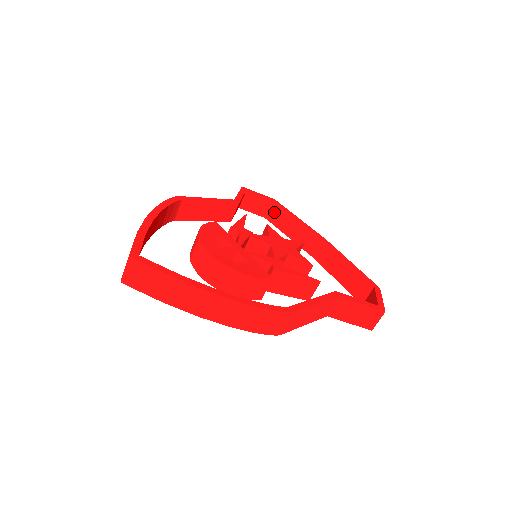
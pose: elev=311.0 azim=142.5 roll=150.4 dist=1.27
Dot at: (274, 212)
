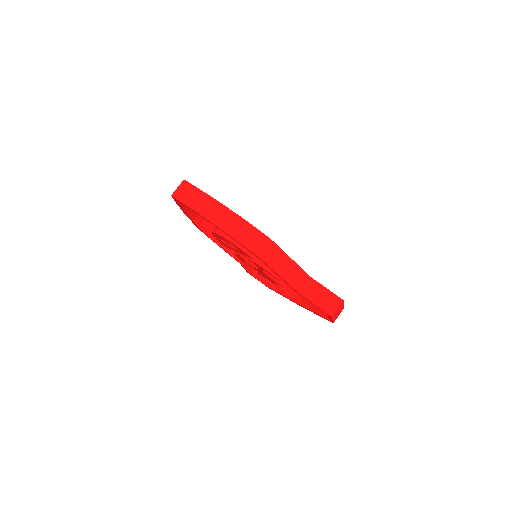
Dot at: occluded
